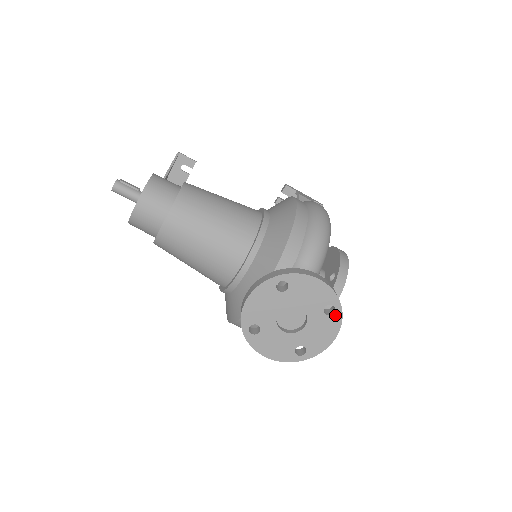
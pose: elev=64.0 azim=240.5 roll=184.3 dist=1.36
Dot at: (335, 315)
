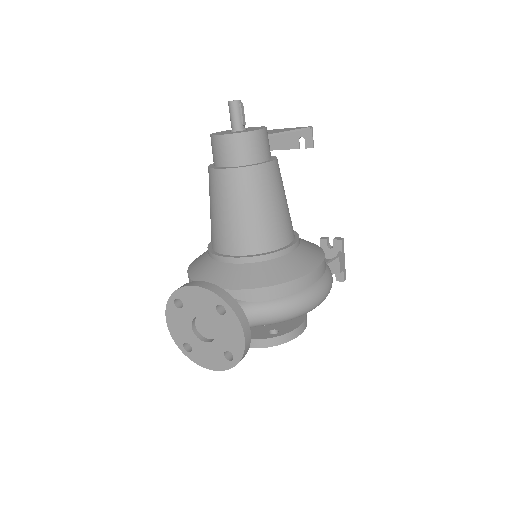
Dot at: (228, 362)
